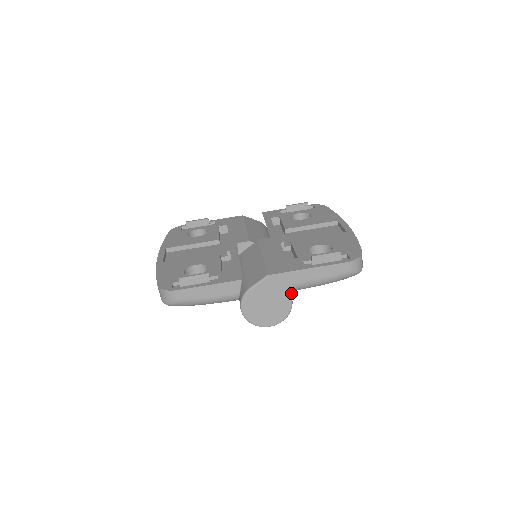
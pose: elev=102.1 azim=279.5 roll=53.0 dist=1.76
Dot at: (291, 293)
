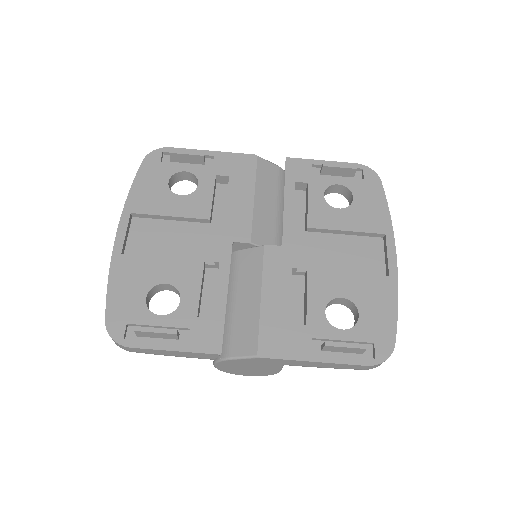
Dot at: (282, 367)
